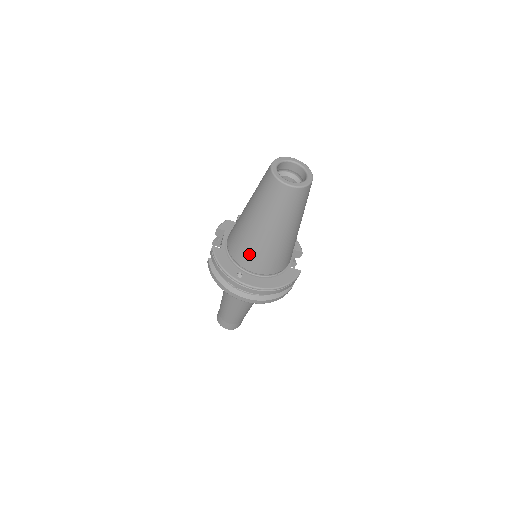
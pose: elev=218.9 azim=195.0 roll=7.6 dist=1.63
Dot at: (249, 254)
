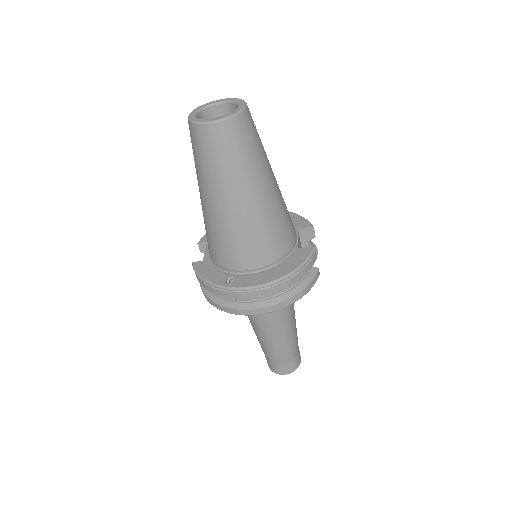
Dot at: (226, 247)
